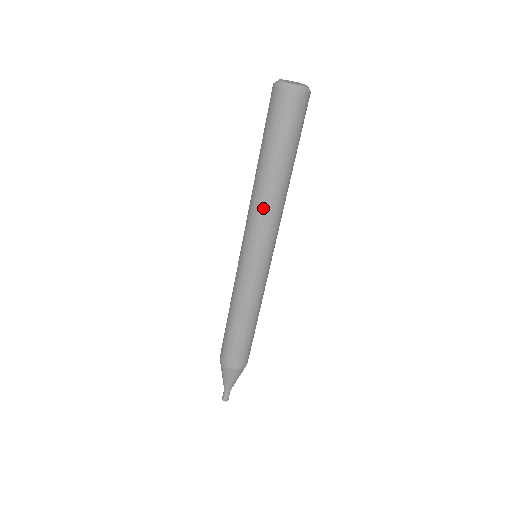
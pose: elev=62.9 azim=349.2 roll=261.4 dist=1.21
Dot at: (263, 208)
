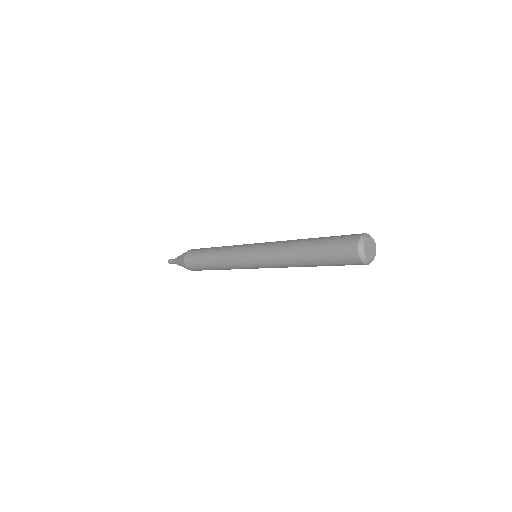
Dot at: occluded
